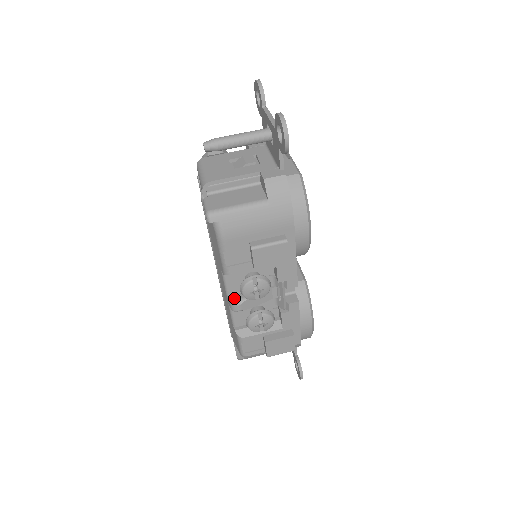
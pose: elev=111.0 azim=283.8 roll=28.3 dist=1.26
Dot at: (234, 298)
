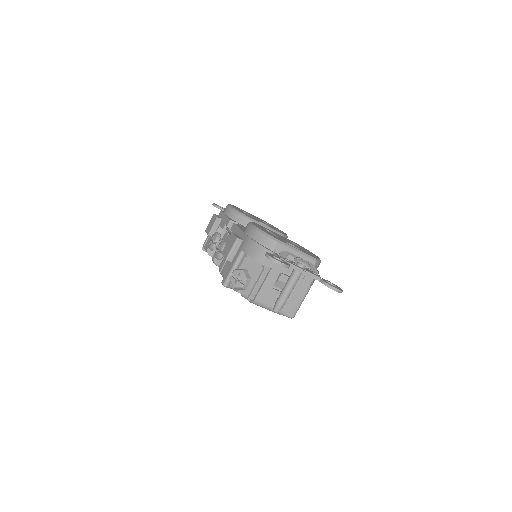
Dot at: occluded
